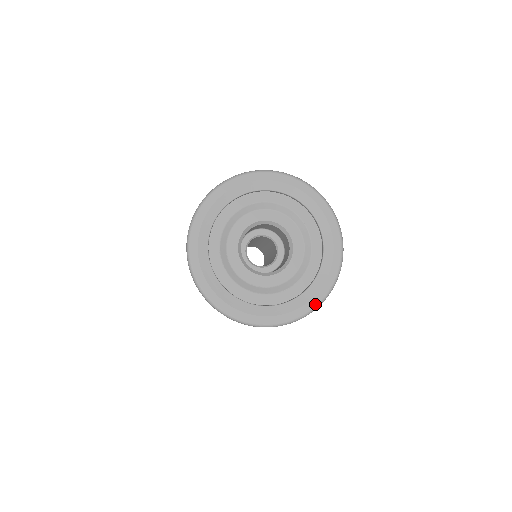
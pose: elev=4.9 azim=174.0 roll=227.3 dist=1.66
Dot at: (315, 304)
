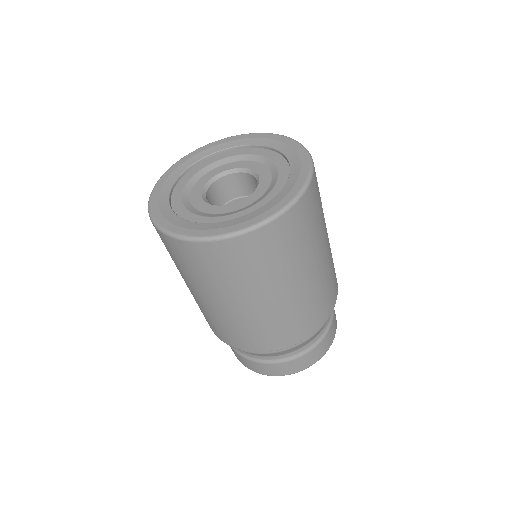
Dot at: (307, 161)
